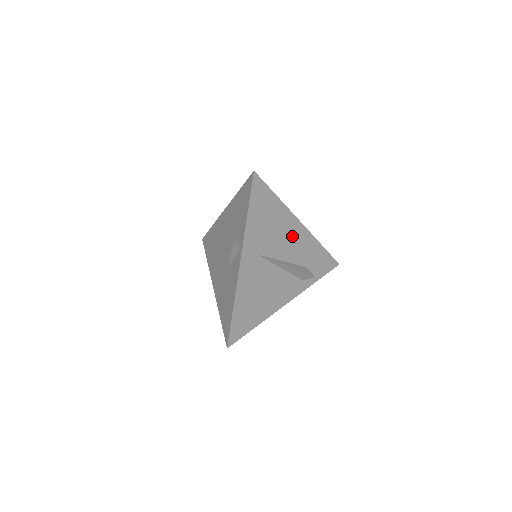
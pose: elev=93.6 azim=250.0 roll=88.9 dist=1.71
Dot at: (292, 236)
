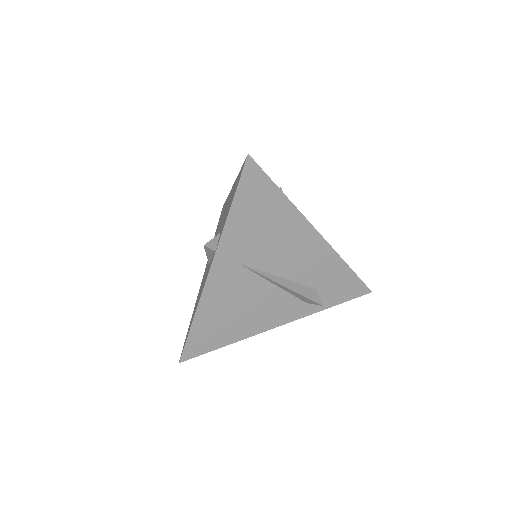
Dot at: (300, 247)
